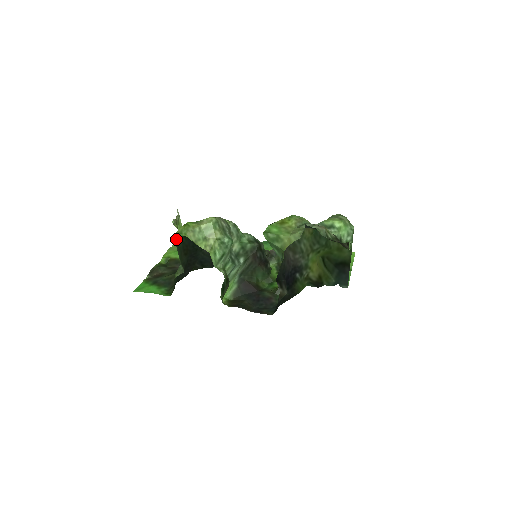
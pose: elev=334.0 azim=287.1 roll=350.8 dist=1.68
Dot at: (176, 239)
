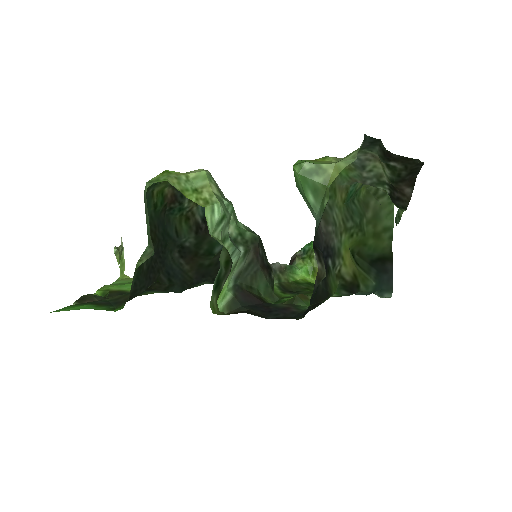
Dot at: occluded
